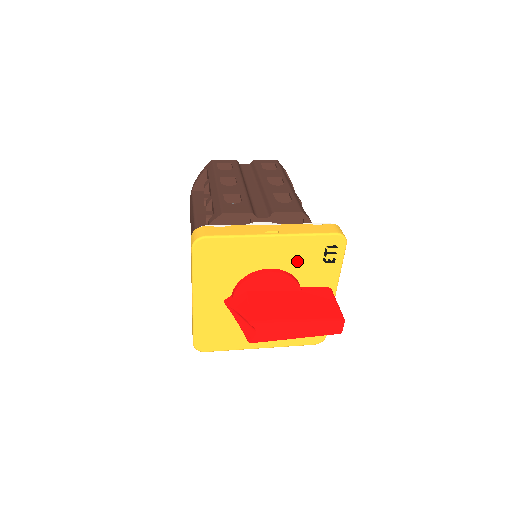
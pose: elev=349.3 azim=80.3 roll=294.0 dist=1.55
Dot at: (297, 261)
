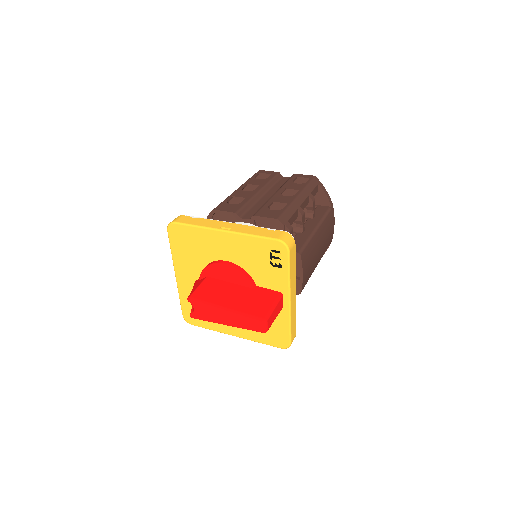
Dot at: (248, 259)
